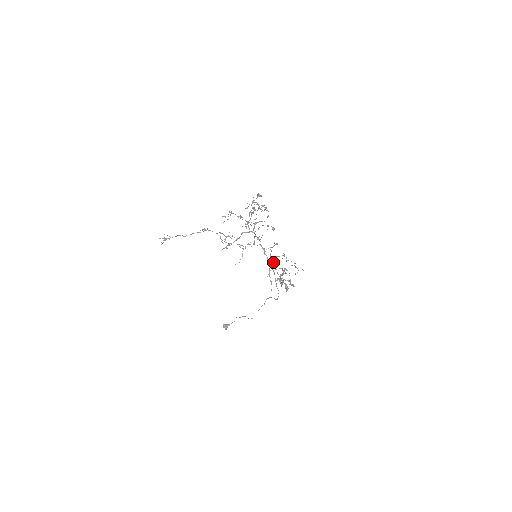
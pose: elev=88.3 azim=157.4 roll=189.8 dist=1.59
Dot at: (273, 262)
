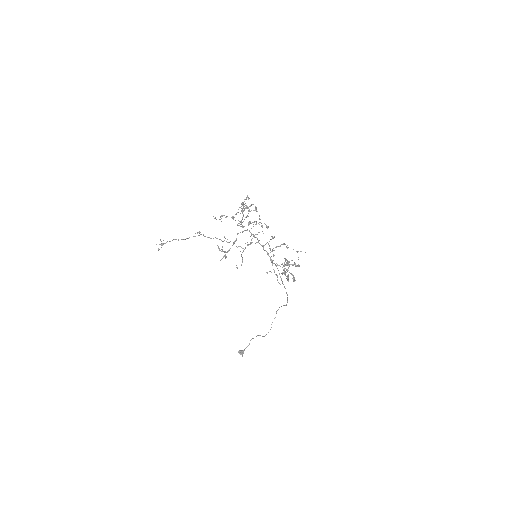
Dot at: (274, 255)
